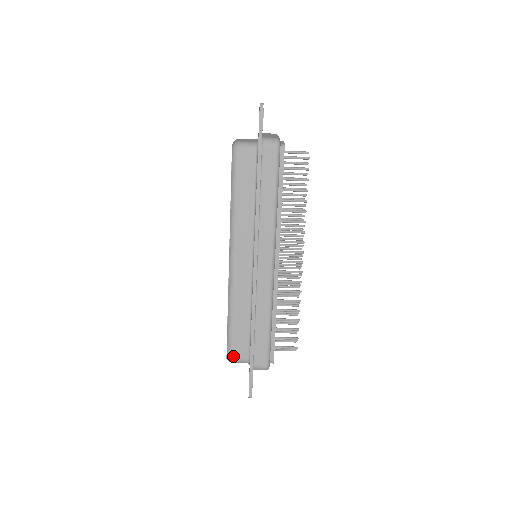
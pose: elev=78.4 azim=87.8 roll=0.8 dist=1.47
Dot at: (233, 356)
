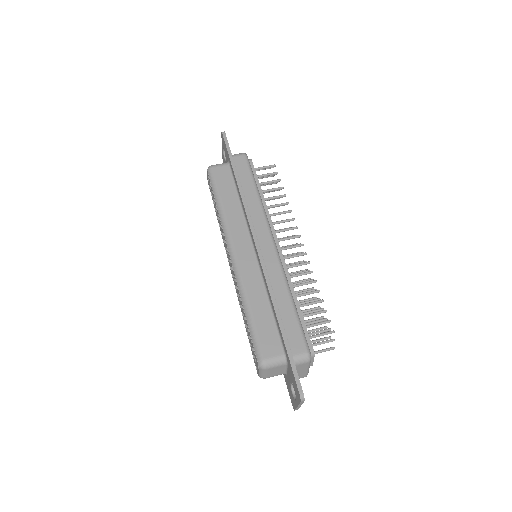
Dot at: (265, 355)
